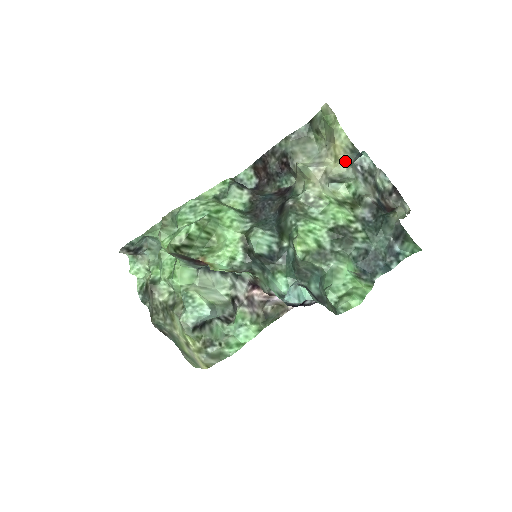
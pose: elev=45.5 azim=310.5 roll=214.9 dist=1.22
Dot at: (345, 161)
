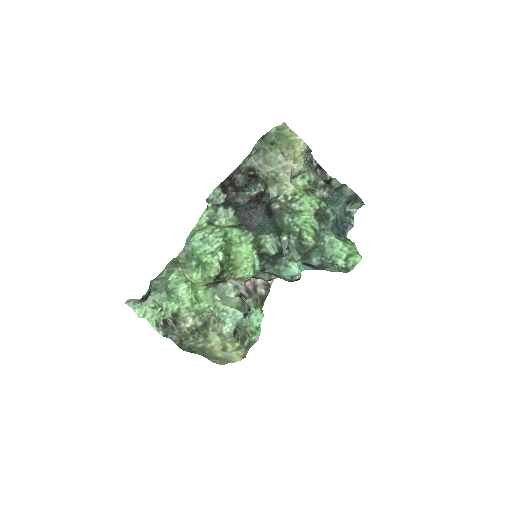
Dot at: (302, 160)
